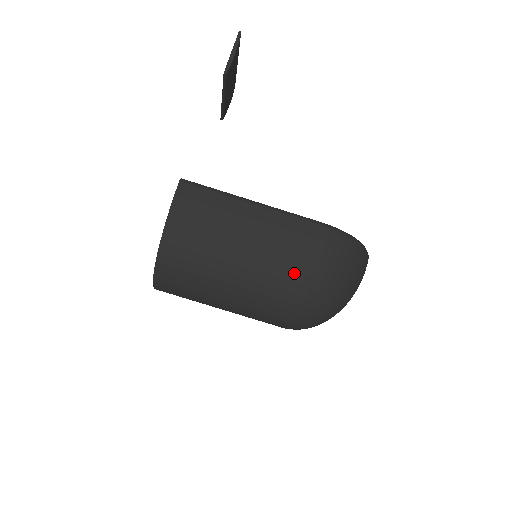
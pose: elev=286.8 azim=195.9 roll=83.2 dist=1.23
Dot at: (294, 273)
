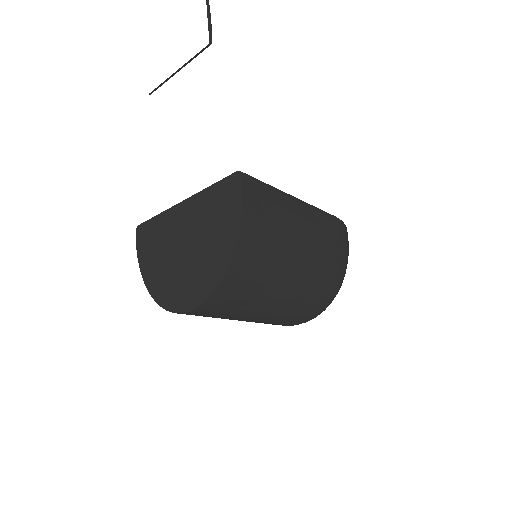
Dot at: (330, 267)
